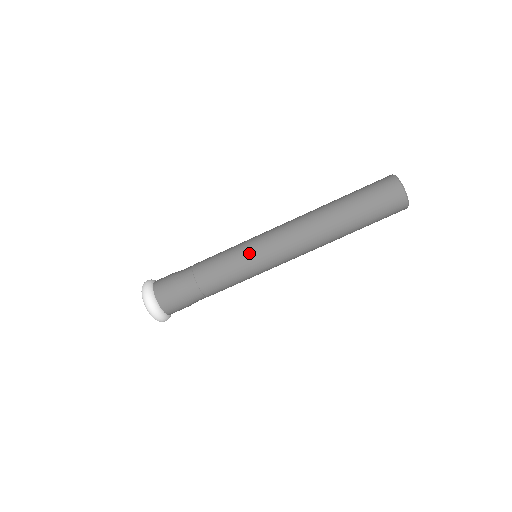
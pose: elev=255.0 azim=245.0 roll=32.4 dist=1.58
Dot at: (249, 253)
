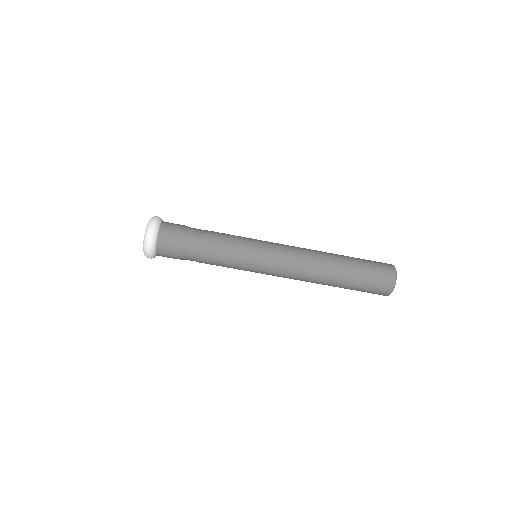
Dot at: (255, 253)
